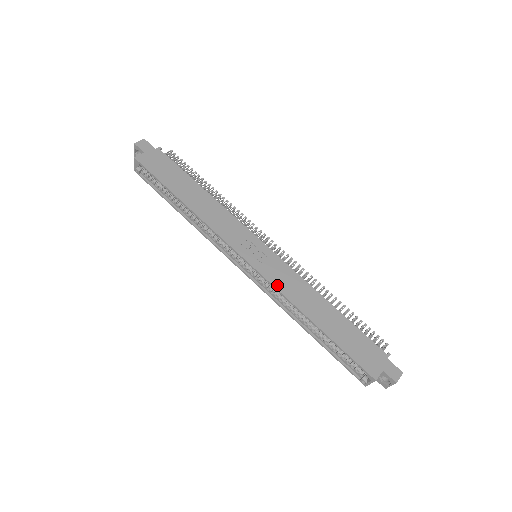
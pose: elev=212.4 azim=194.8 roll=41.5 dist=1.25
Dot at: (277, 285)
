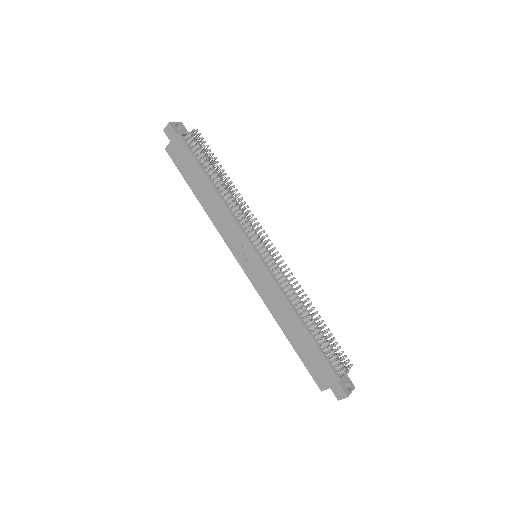
Dot at: (261, 293)
